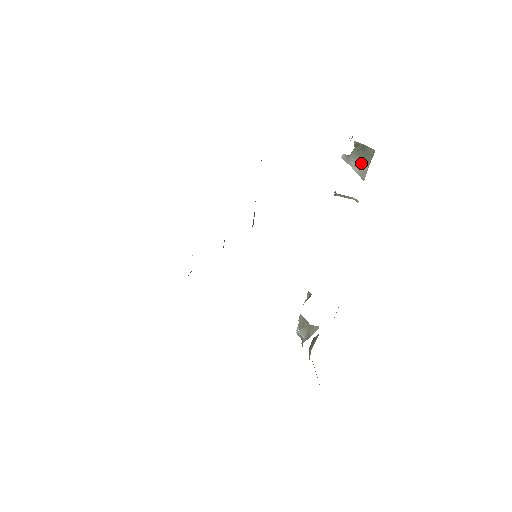
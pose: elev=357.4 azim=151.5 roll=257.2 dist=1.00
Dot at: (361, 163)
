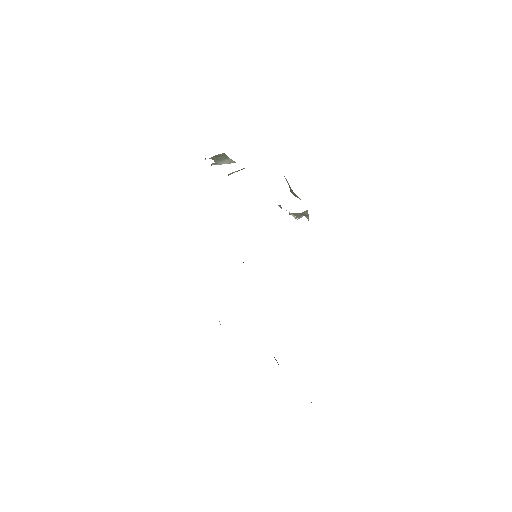
Dot at: (224, 160)
